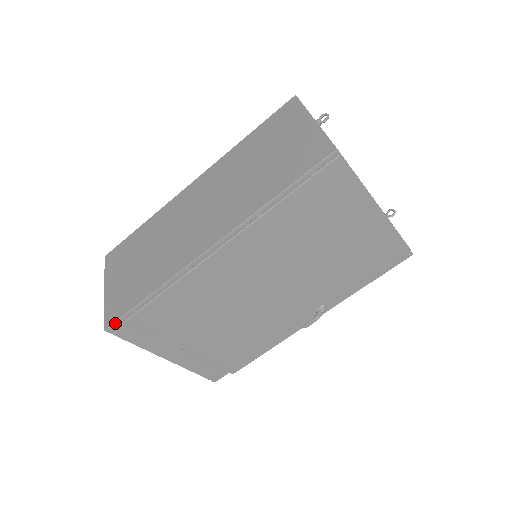
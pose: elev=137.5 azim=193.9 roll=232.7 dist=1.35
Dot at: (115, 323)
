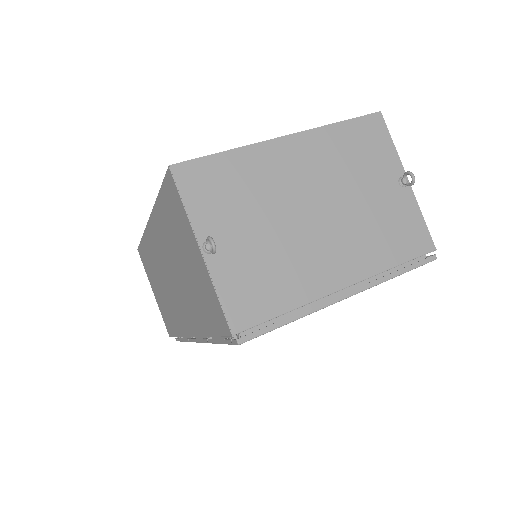
Dot at: occluded
